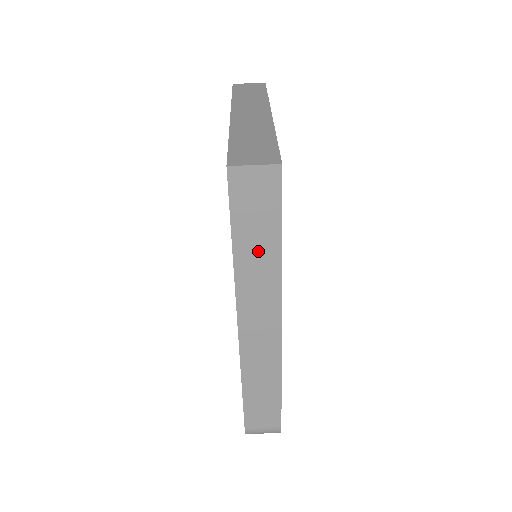
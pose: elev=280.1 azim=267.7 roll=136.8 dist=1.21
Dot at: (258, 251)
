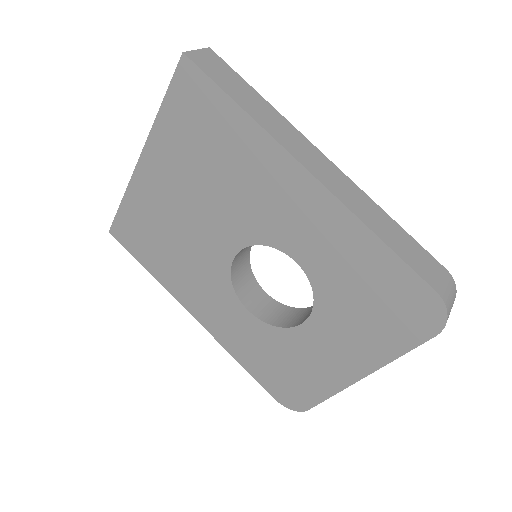
Dot at: (254, 103)
